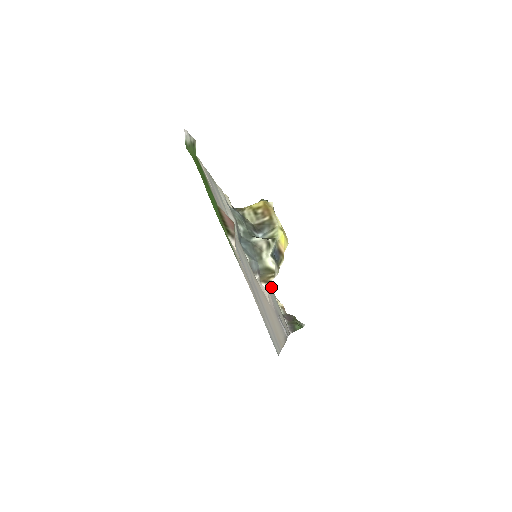
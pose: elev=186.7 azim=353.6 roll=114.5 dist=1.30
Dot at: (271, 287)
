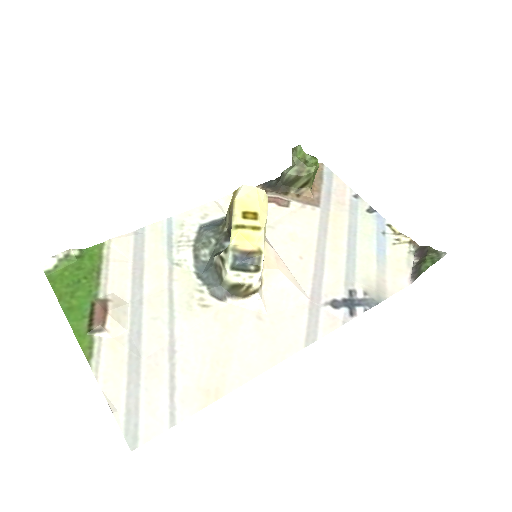
Dot at: (387, 223)
